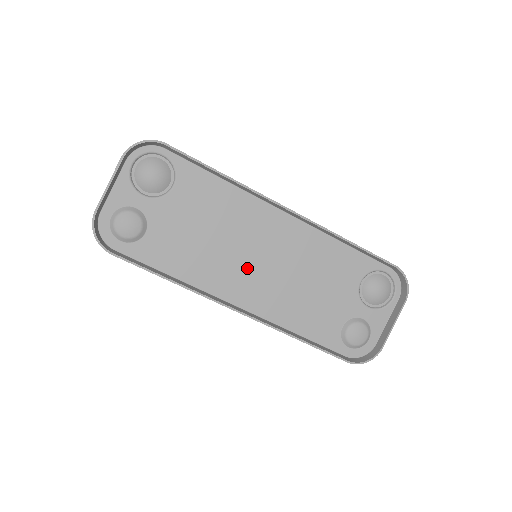
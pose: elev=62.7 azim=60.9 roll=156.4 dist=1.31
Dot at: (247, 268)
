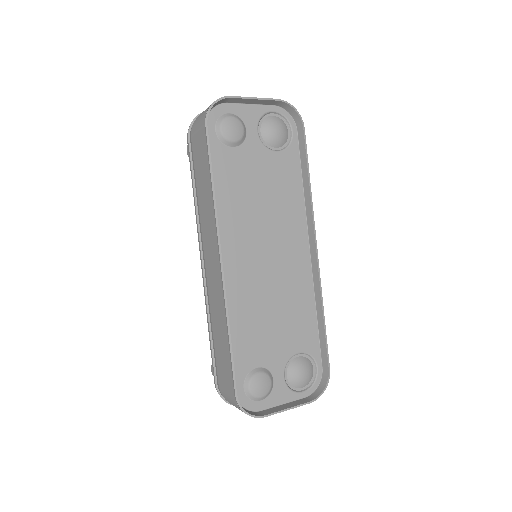
Dot at: (254, 248)
